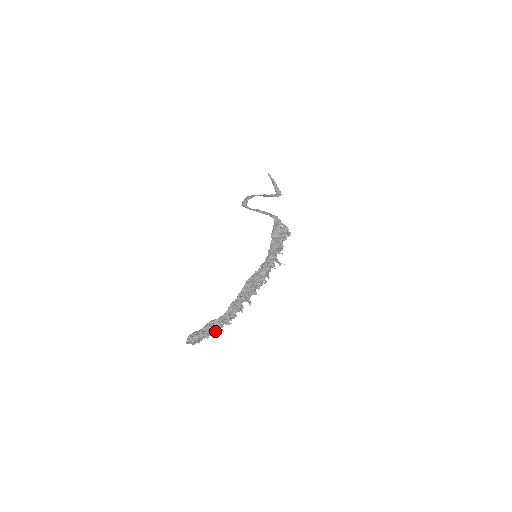
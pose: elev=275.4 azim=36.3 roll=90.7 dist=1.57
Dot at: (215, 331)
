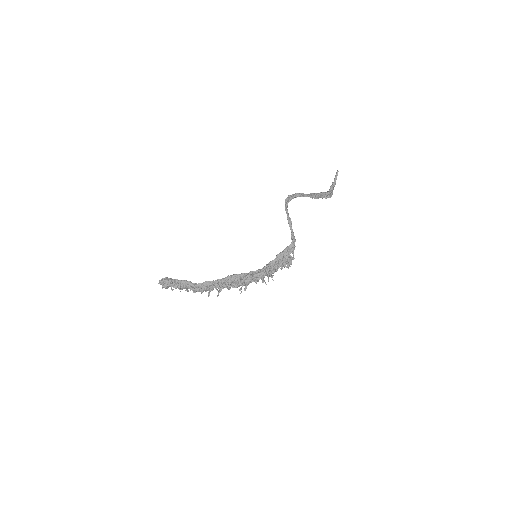
Dot at: (184, 288)
